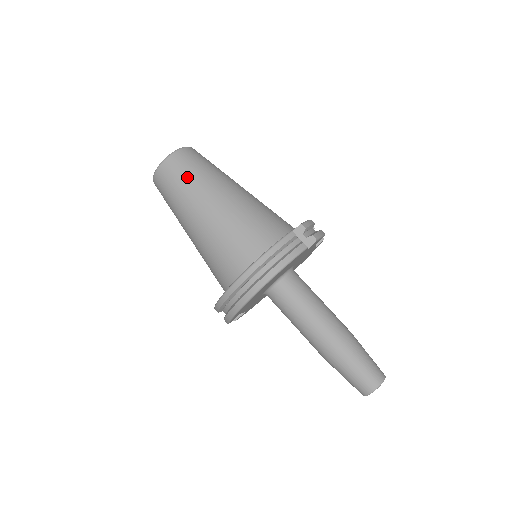
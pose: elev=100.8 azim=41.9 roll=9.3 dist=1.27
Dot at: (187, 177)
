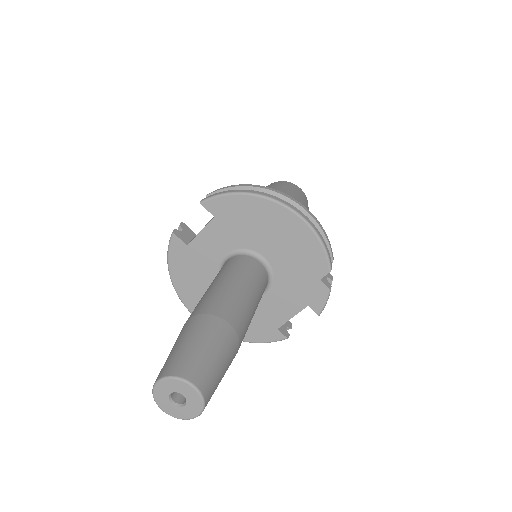
Dot at: (302, 197)
